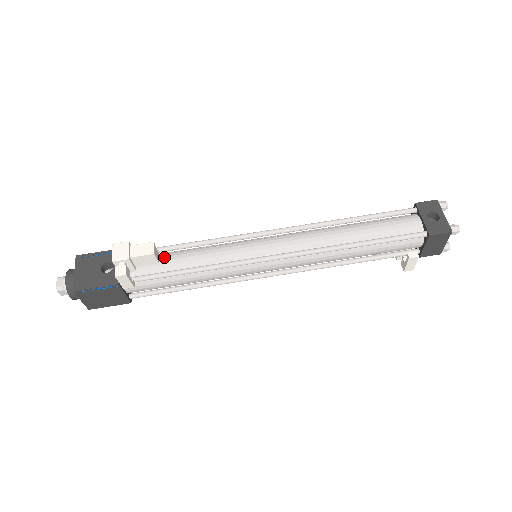
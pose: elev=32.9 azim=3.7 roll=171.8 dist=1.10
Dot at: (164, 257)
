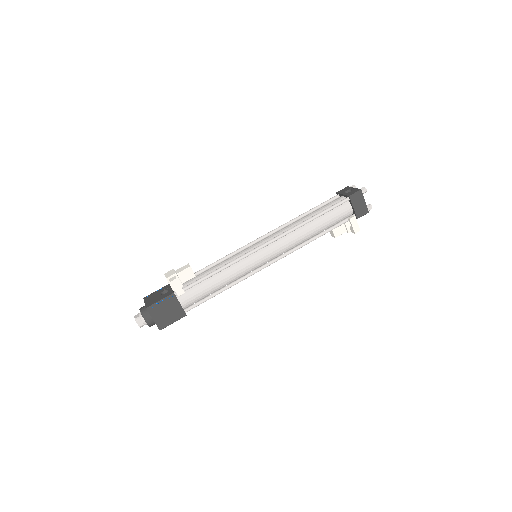
Dot at: (198, 275)
